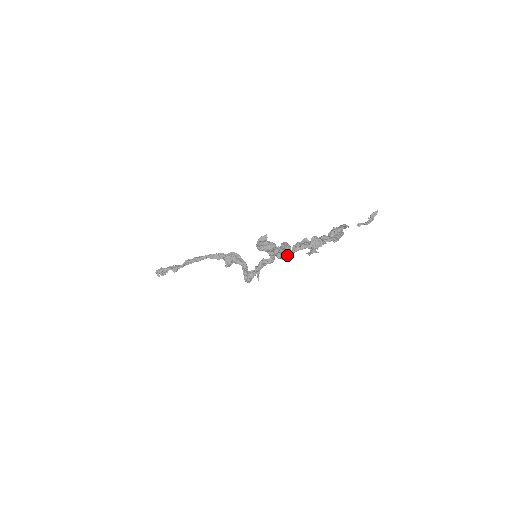
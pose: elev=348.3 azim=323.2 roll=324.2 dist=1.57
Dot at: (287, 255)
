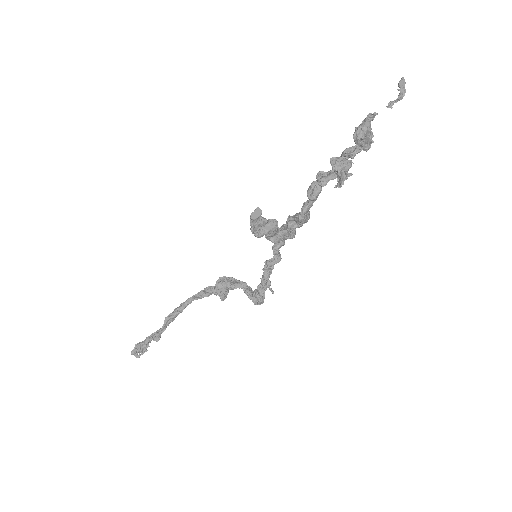
Dot at: (305, 210)
